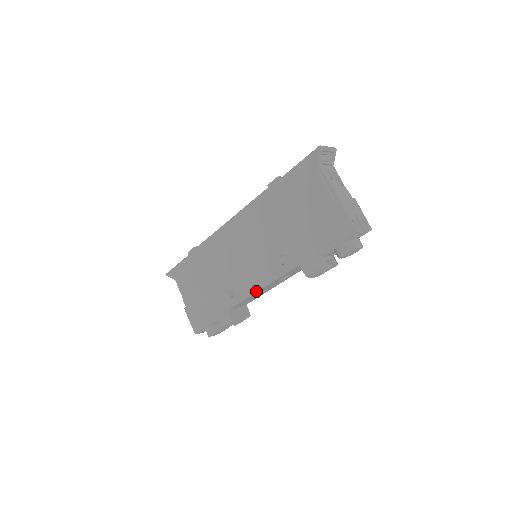
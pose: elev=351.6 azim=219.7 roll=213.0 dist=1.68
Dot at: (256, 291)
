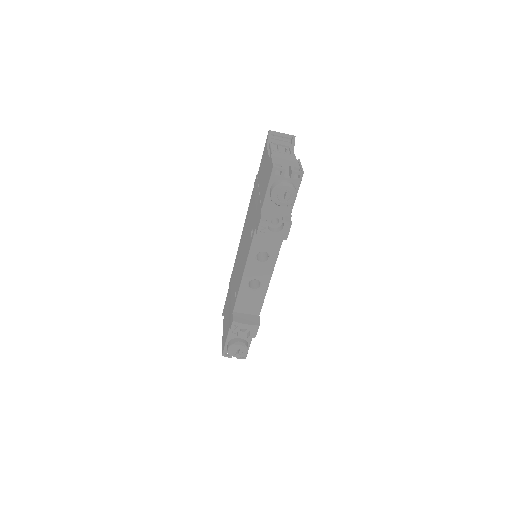
Dot at: (242, 277)
